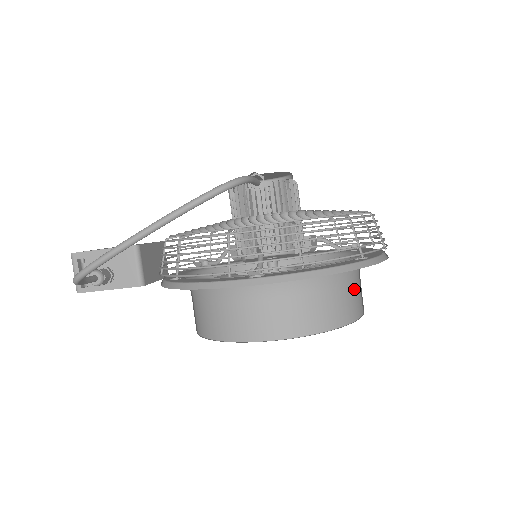
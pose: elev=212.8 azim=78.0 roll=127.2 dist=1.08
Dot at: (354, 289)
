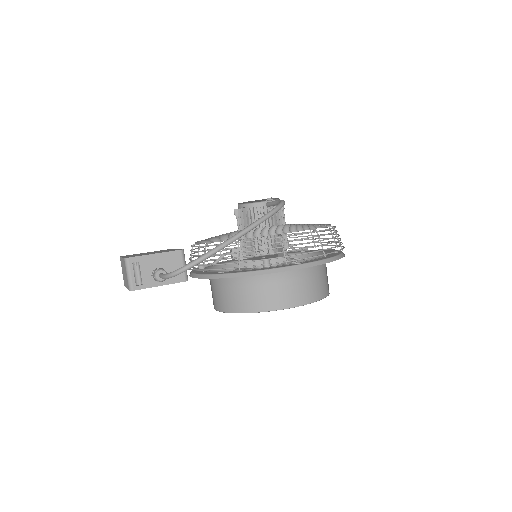
Dot at: (326, 273)
